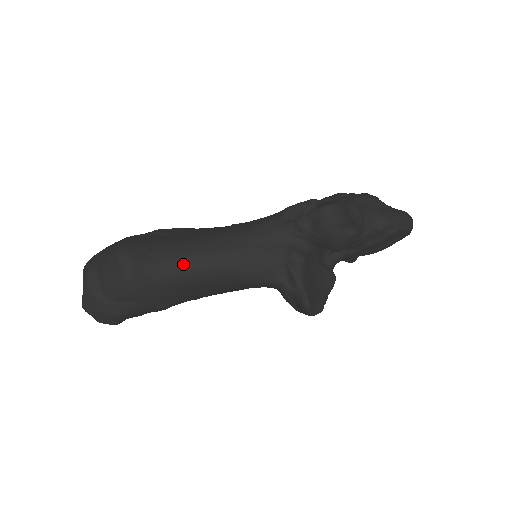
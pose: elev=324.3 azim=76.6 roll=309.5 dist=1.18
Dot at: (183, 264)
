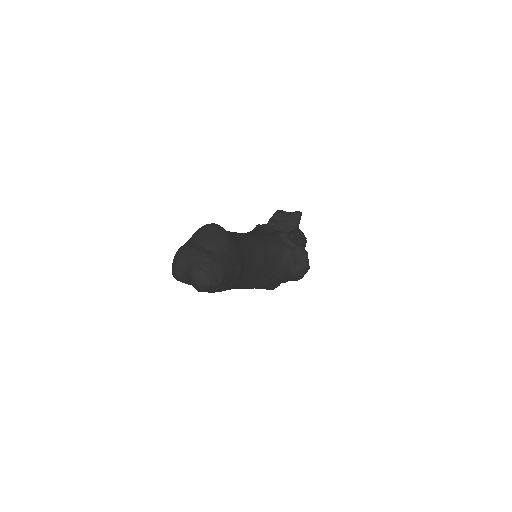
Dot at: (240, 235)
